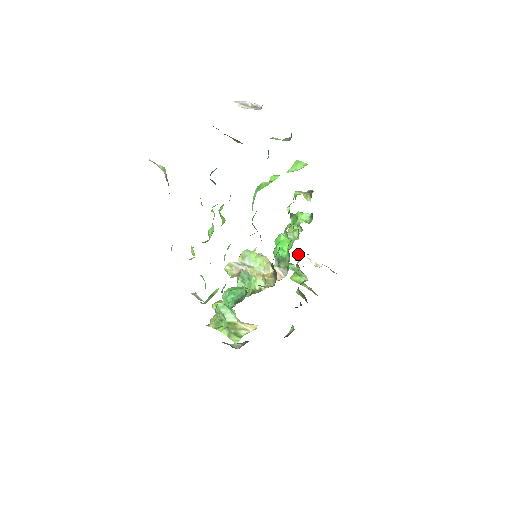
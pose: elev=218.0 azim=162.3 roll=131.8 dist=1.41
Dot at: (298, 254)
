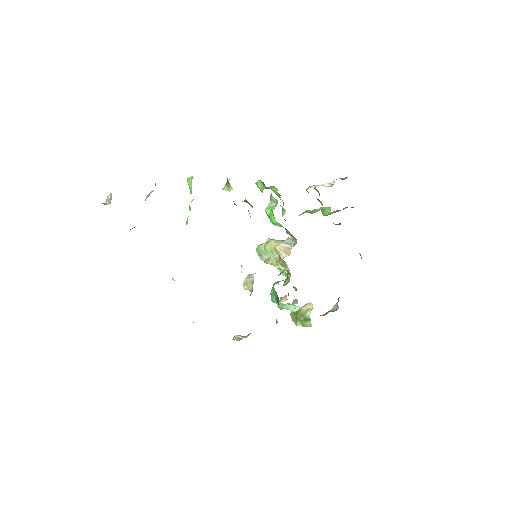
Dot at: occluded
